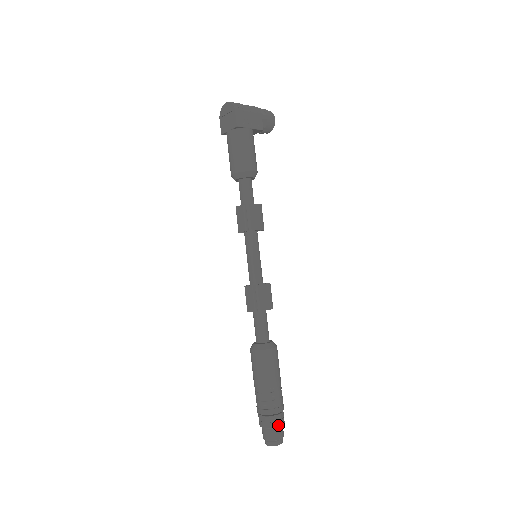
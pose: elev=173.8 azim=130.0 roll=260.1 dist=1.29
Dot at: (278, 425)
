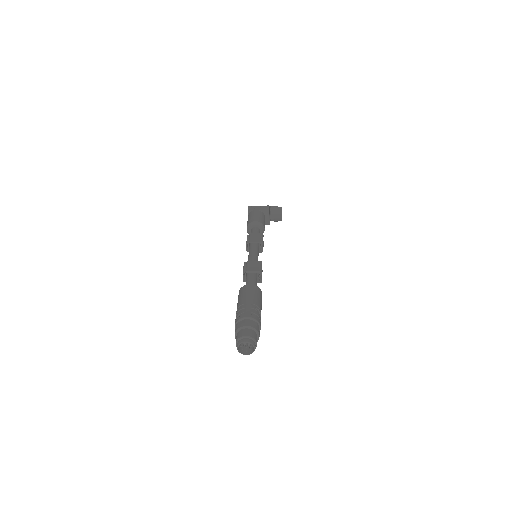
Dot at: (244, 325)
